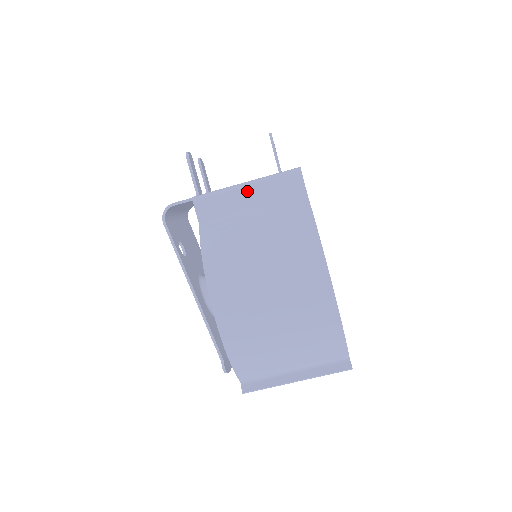
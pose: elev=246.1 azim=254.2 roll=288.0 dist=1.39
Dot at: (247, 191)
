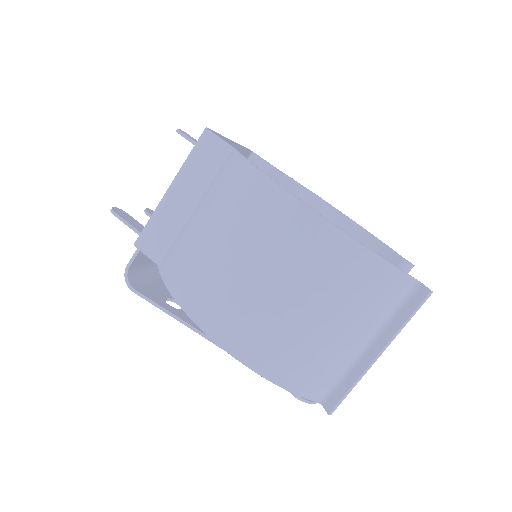
Dot at: (174, 194)
